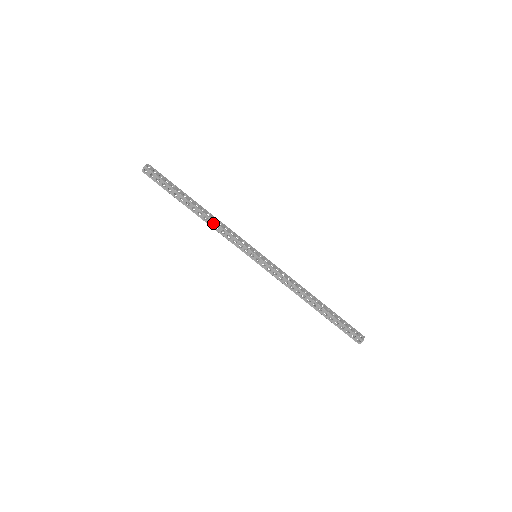
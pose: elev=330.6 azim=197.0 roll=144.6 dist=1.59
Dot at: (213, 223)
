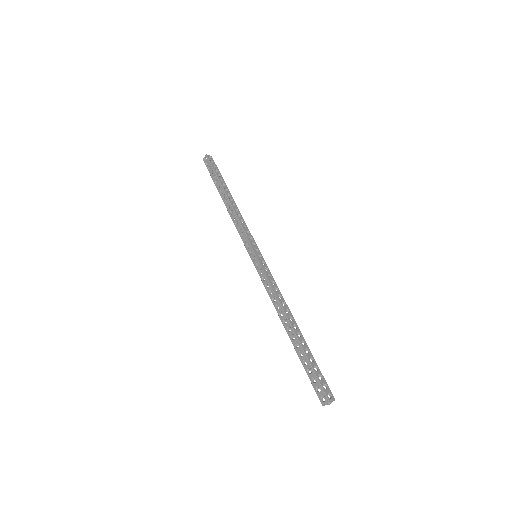
Dot at: (233, 212)
